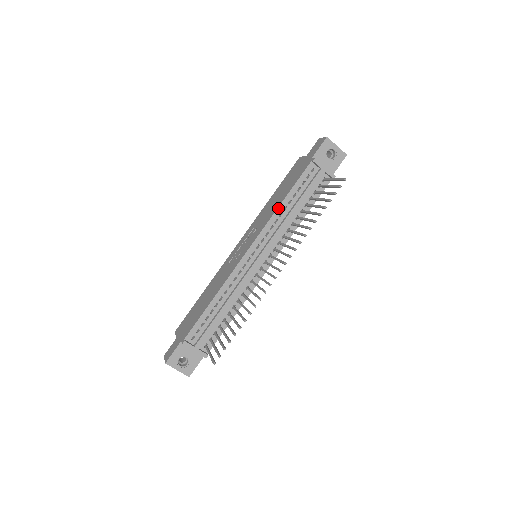
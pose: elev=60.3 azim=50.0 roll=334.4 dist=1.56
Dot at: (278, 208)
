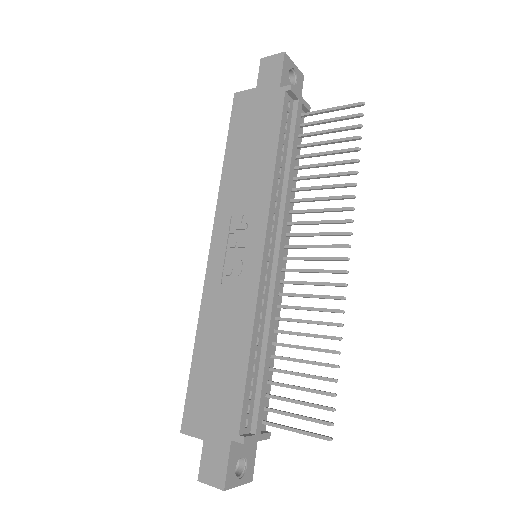
Dot at: (274, 173)
